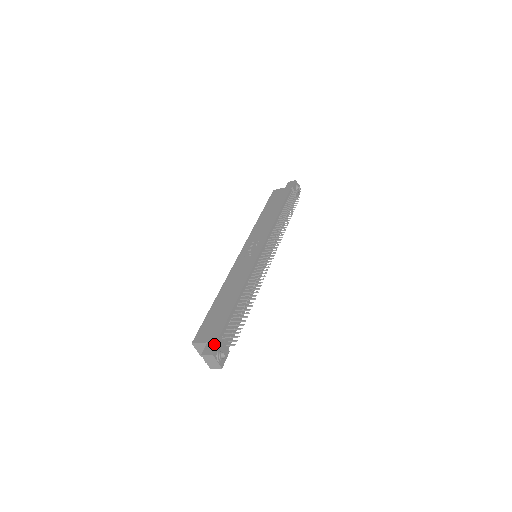
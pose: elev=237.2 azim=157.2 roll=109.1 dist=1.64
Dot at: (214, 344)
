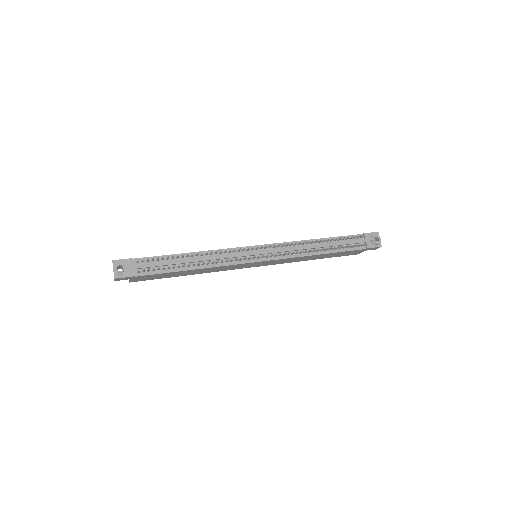
Dot at: (125, 259)
